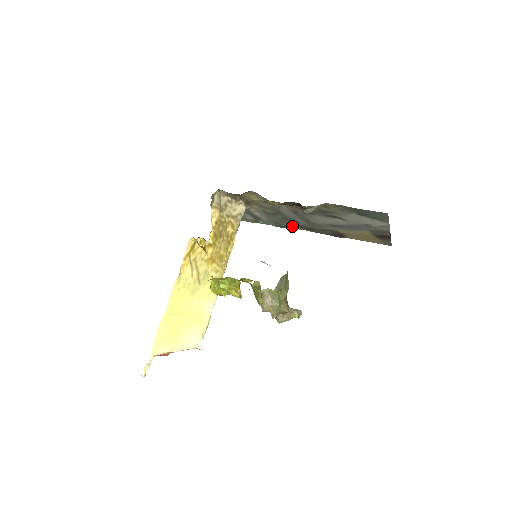
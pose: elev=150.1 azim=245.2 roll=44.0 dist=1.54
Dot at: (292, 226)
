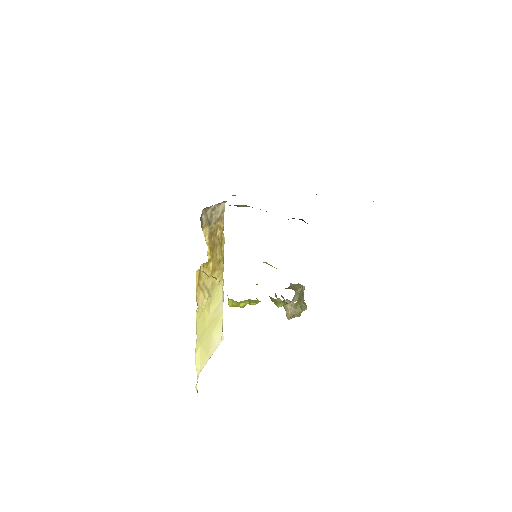
Dot at: occluded
